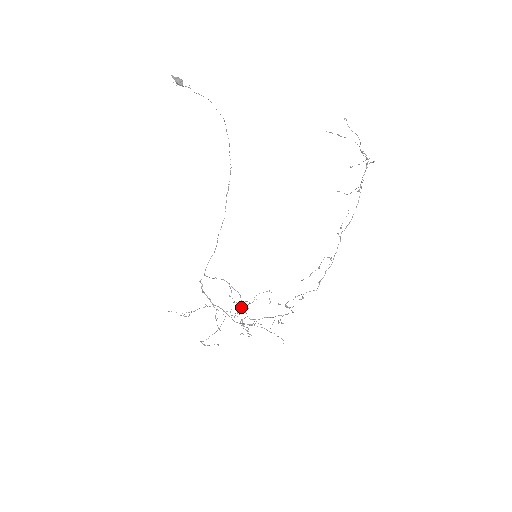
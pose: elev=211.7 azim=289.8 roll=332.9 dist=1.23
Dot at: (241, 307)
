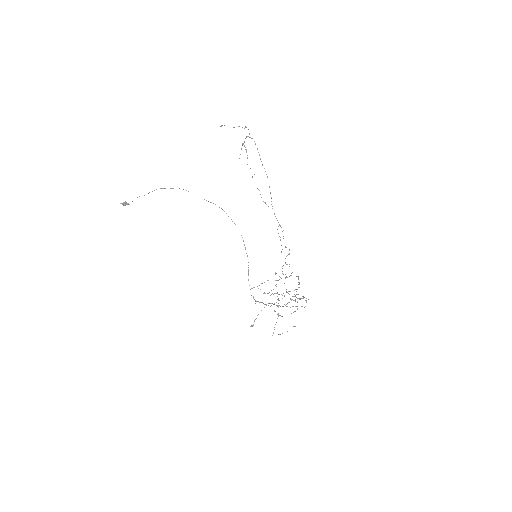
Dot at: occluded
